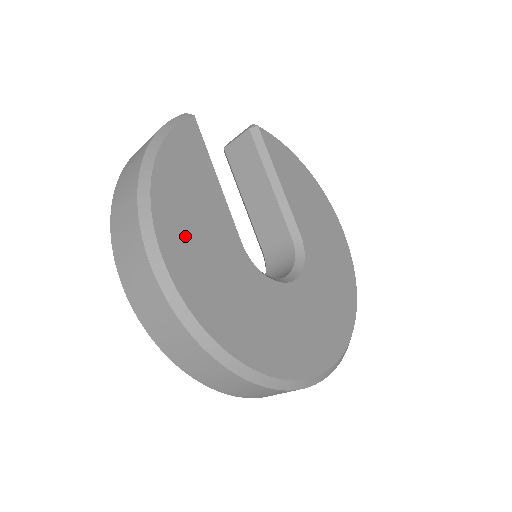
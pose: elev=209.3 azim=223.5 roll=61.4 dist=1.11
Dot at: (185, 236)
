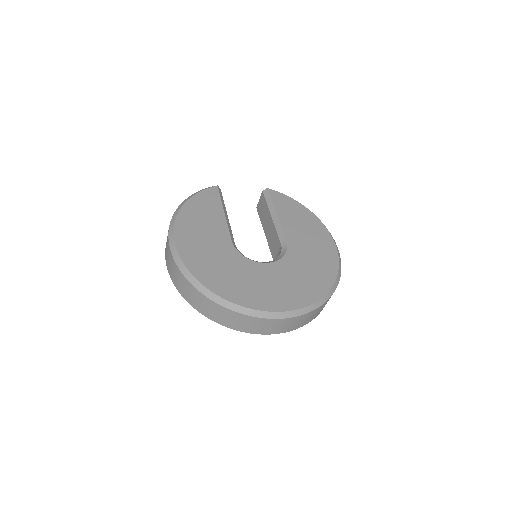
Dot at: (192, 234)
